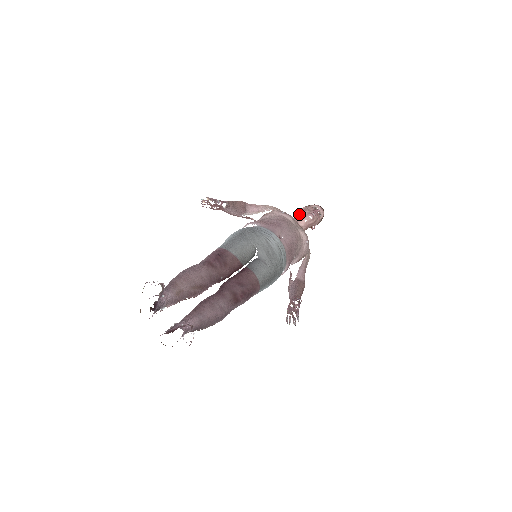
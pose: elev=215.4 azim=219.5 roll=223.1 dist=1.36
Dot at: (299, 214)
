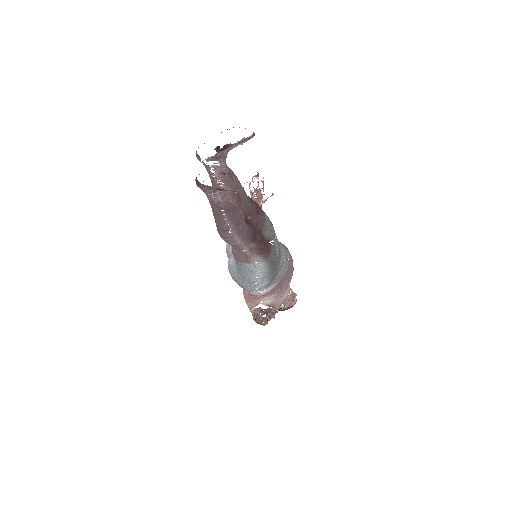
Dot at: occluded
